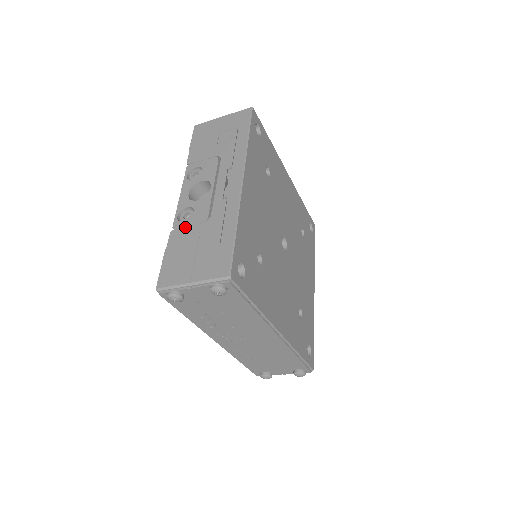
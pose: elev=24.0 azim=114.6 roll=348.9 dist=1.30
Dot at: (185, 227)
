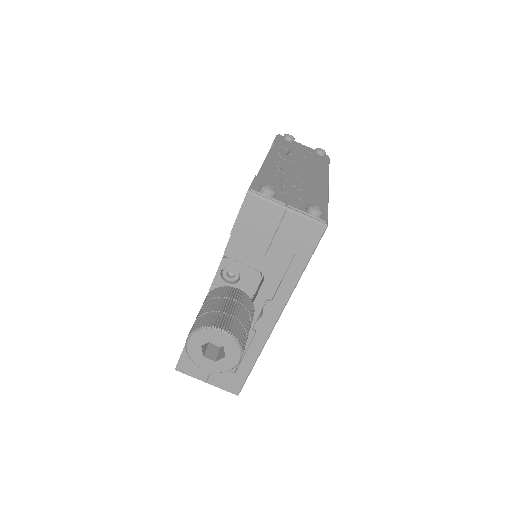
Dot at: occluded
